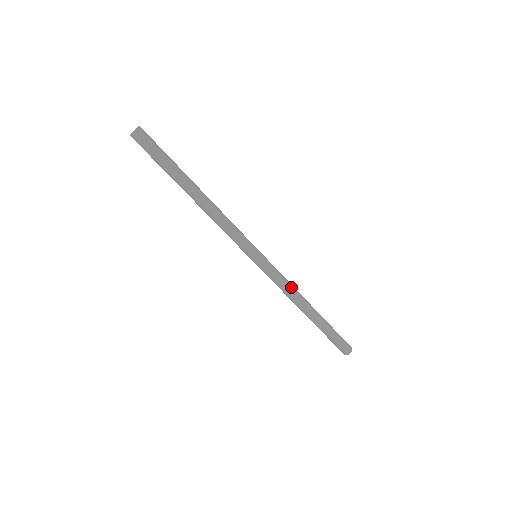
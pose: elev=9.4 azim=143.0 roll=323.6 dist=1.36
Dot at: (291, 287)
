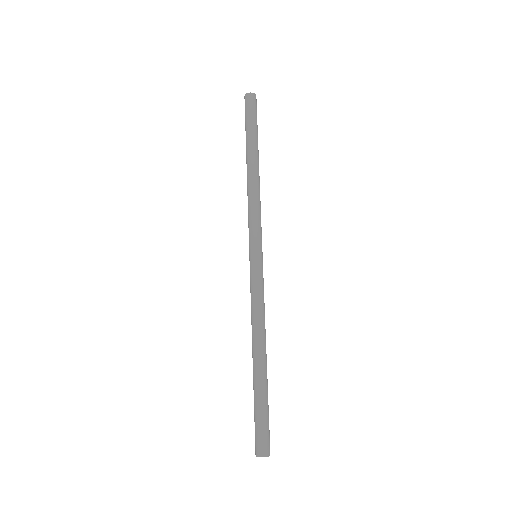
Dot at: occluded
